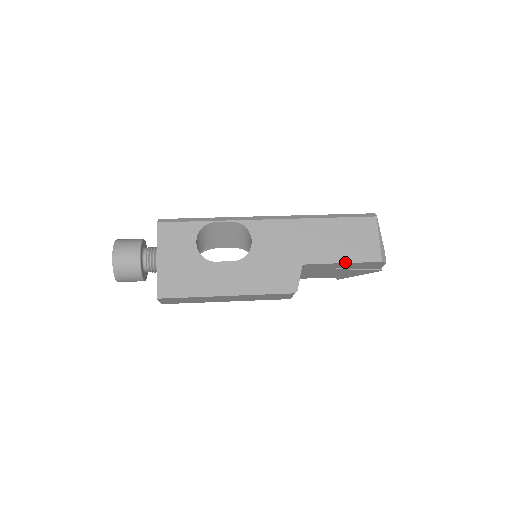
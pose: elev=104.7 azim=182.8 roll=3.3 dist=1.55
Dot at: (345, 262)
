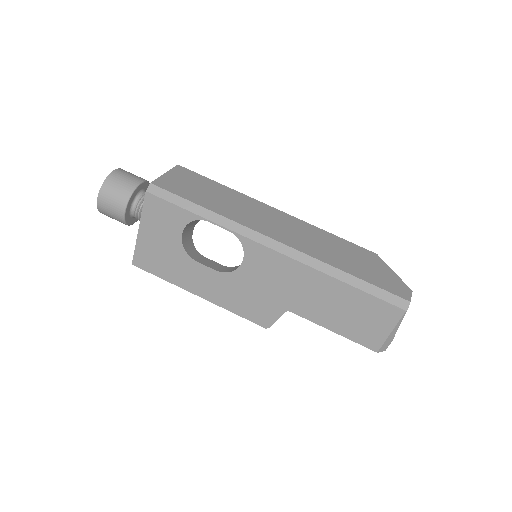
Dot at: (335, 332)
